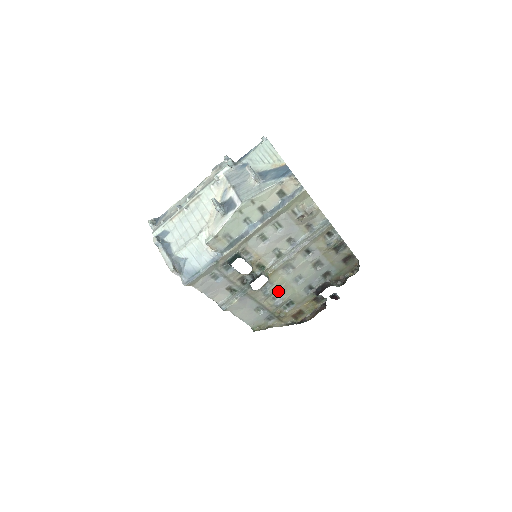
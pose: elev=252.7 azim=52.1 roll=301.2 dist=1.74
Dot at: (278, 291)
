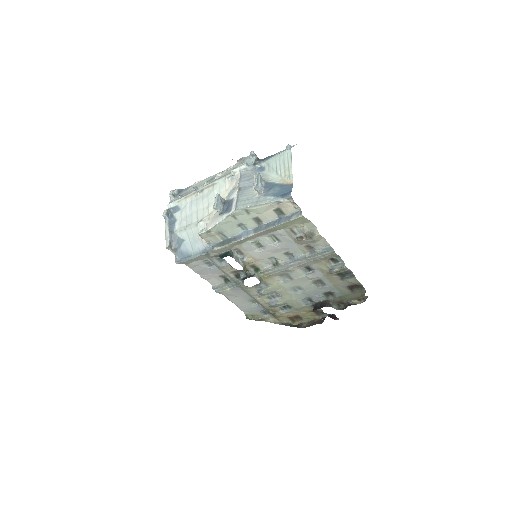
Dot at: (274, 293)
